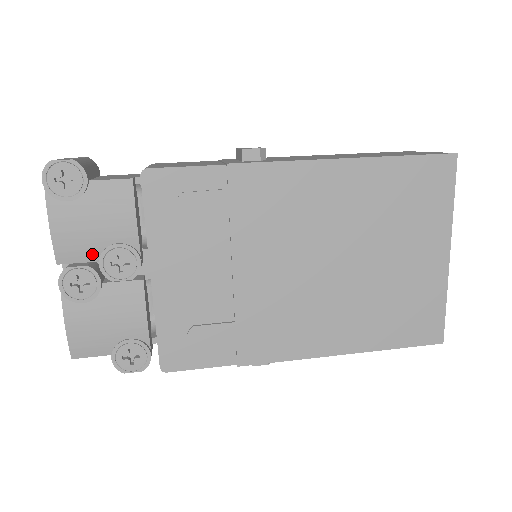
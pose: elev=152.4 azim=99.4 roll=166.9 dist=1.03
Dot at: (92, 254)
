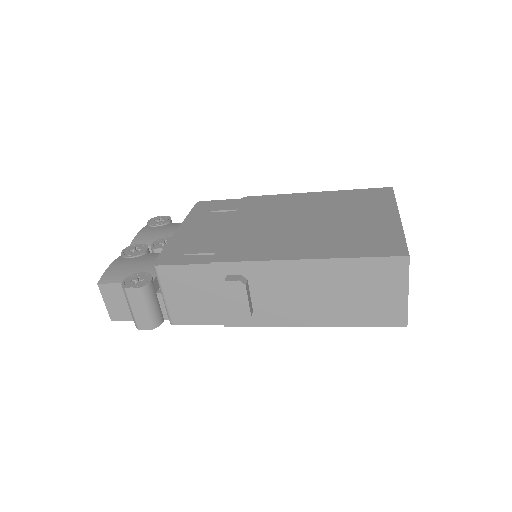
Dot at: (151, 243)
